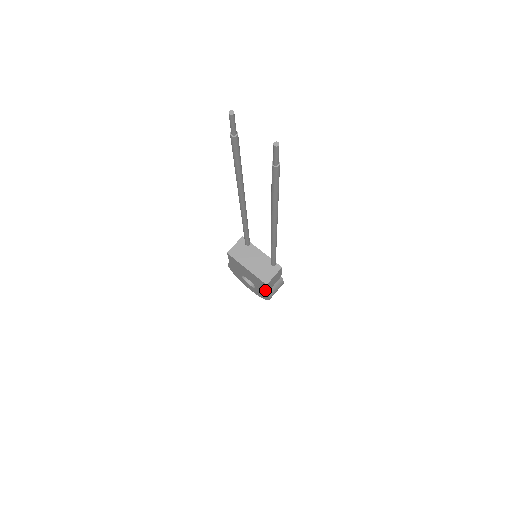
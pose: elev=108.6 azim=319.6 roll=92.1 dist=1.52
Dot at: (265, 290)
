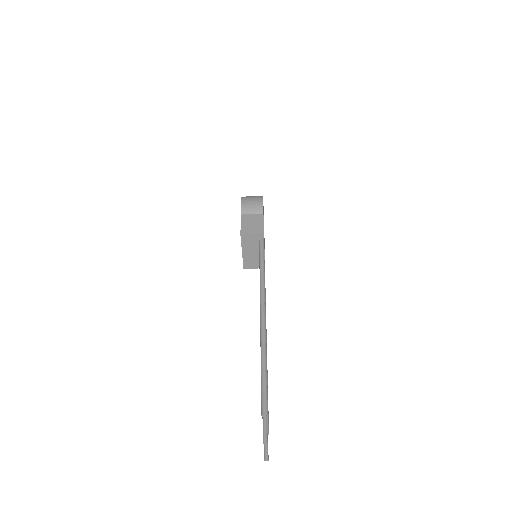
Dot at: occluded
